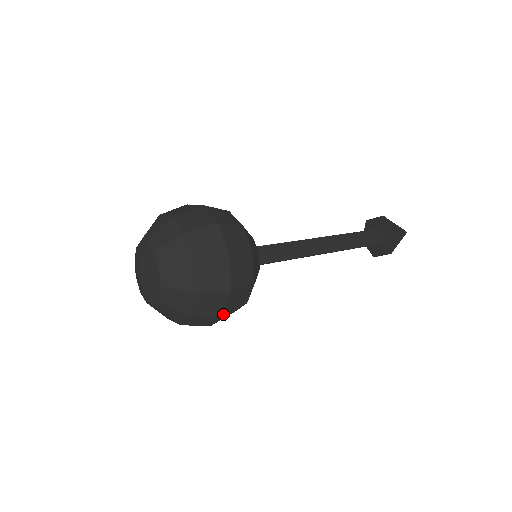
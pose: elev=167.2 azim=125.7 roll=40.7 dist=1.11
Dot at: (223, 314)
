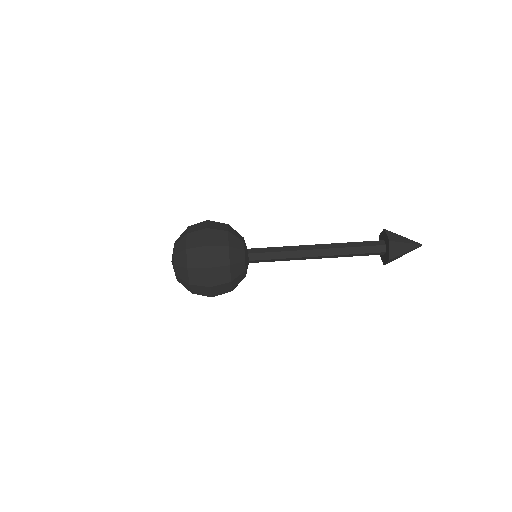
Dot at: occluded
